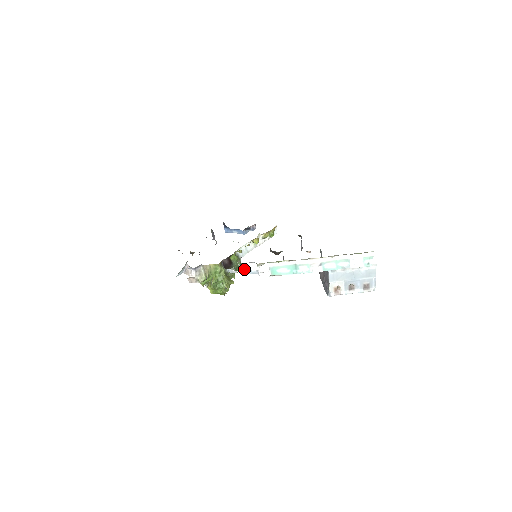
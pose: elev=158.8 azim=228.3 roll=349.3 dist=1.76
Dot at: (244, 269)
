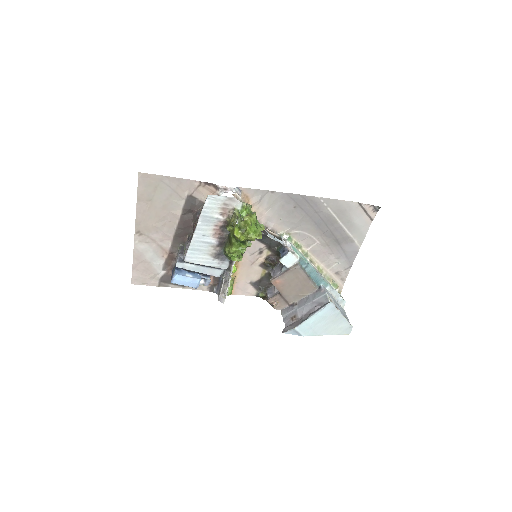
Dot at: (270, 234)
